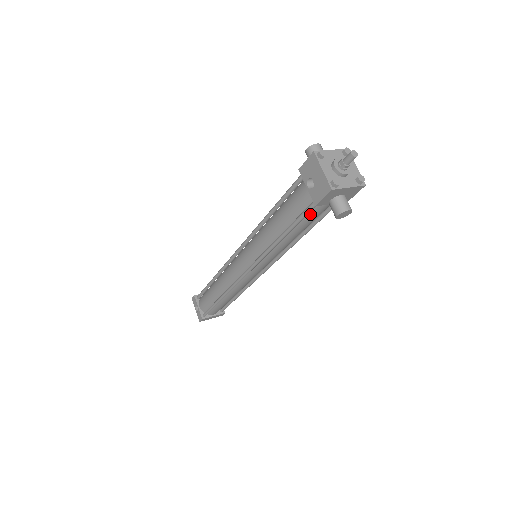
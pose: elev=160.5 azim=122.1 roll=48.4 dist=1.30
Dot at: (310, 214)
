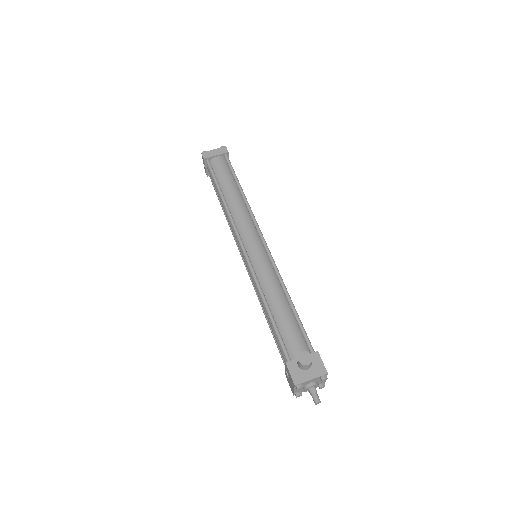
Dot at: occluded
